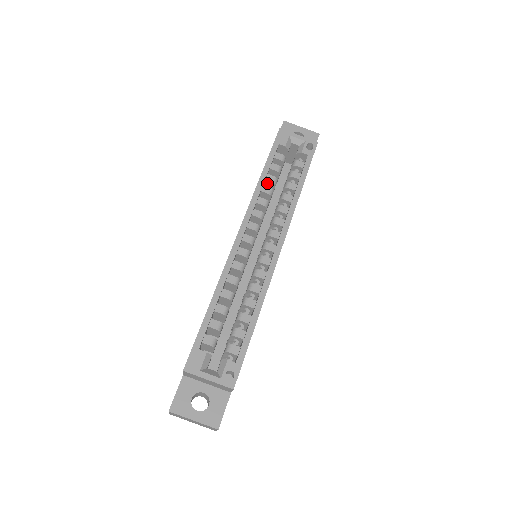
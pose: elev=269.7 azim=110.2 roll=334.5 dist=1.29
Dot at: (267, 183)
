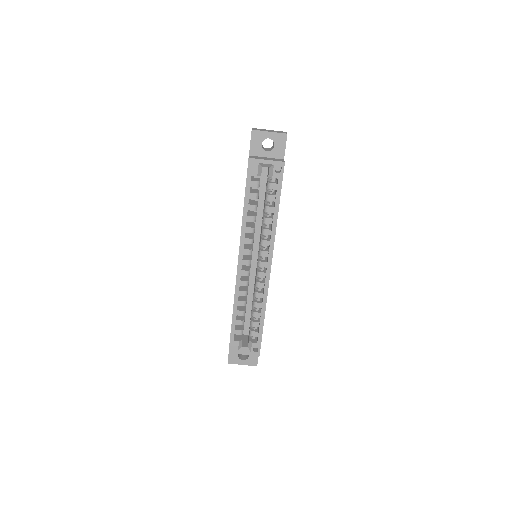
Dot at: (250, 209)
